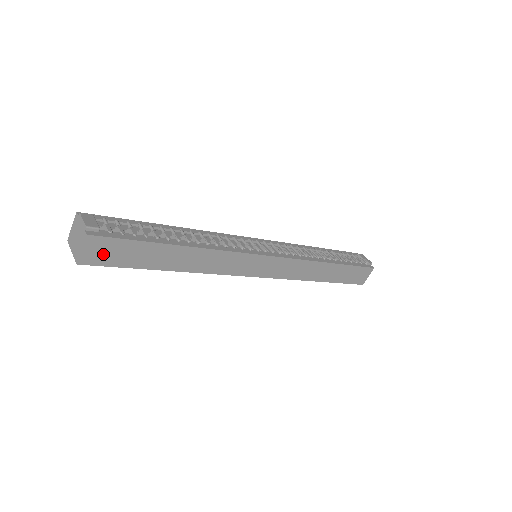
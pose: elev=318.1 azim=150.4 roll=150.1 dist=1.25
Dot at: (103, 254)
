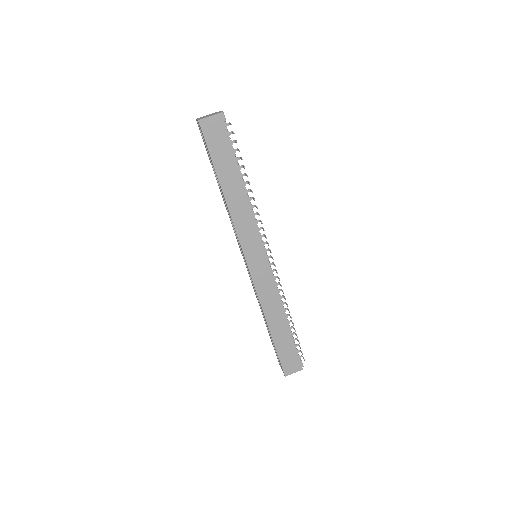
Dot at: (213, 132)
